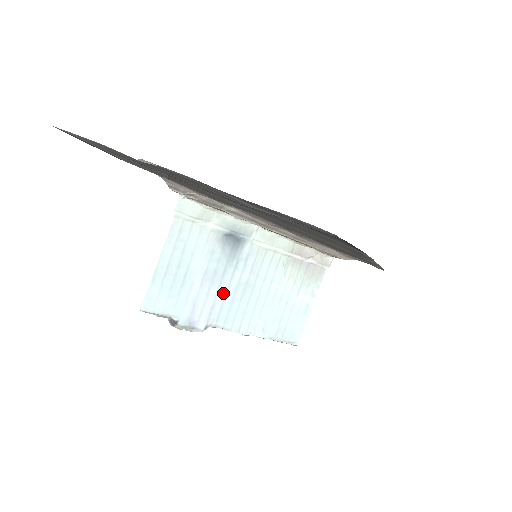
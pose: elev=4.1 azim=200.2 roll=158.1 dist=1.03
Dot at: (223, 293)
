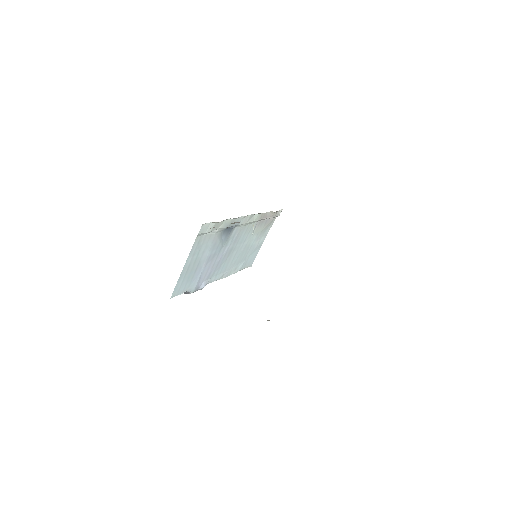
Dot at: (217, 263)
